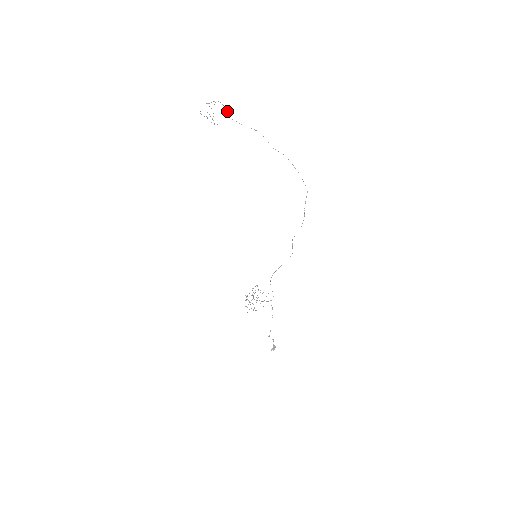
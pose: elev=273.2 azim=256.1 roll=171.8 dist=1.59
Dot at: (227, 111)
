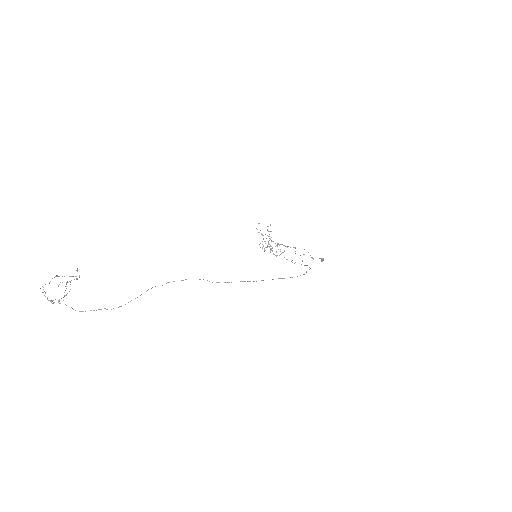
Dot at: occluded
